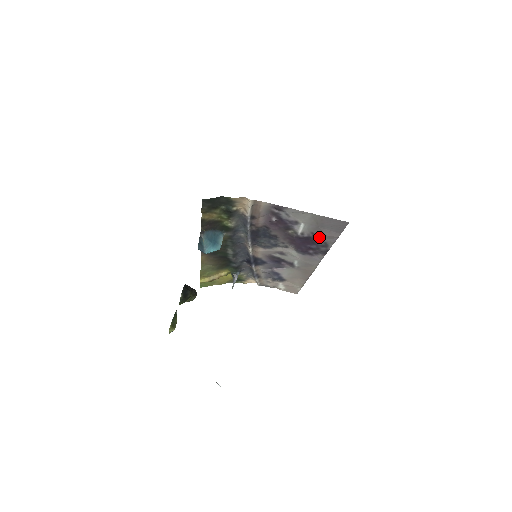
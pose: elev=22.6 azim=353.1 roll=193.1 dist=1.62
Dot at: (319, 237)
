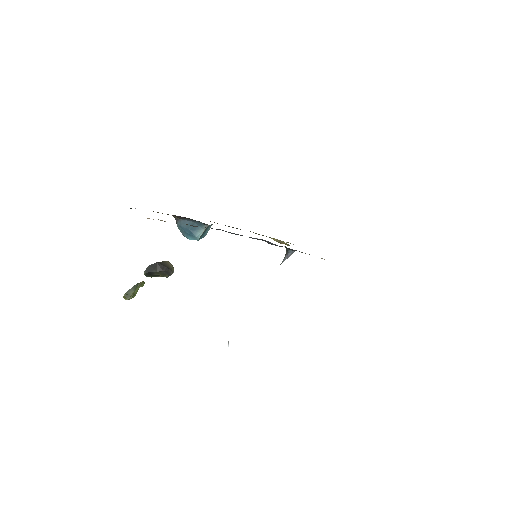
Dot at: occluded
